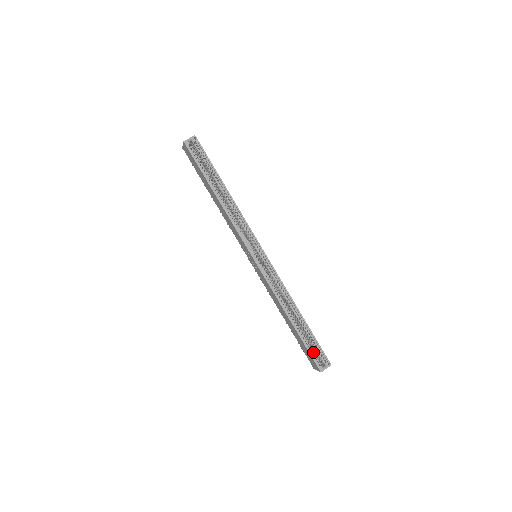
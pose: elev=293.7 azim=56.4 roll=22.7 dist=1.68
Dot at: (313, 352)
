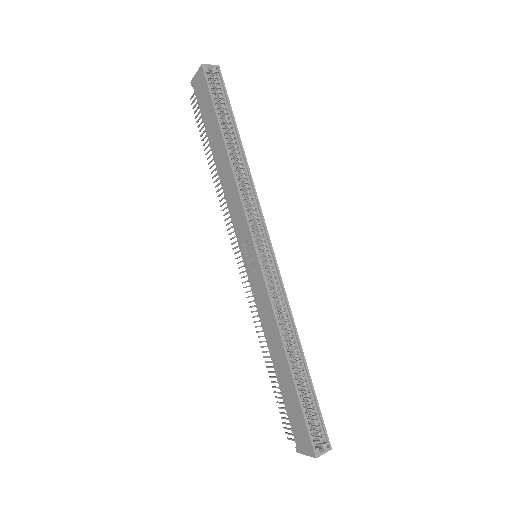
Dot at: (309, 422)
